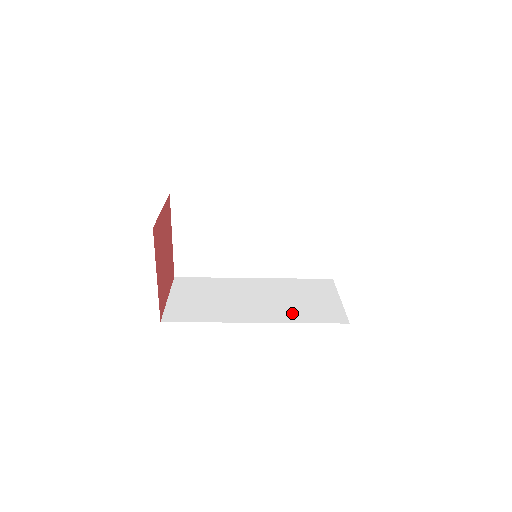
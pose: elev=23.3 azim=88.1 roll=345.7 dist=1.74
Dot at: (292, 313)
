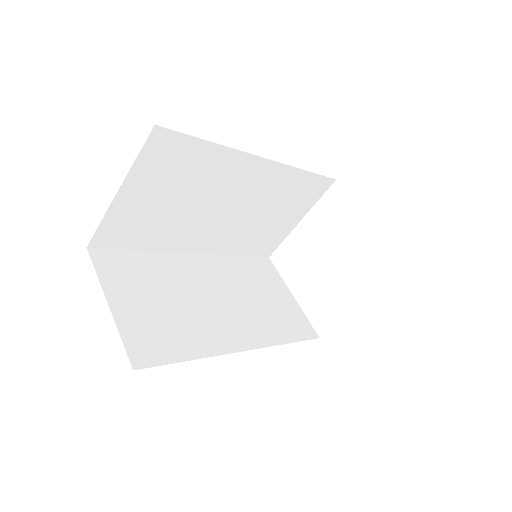
Dot at: (269, 326)
